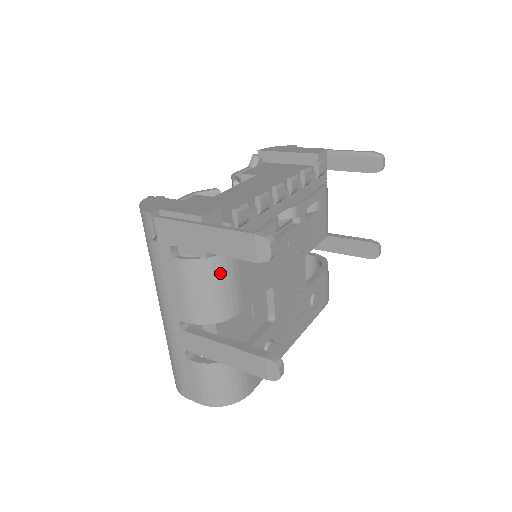
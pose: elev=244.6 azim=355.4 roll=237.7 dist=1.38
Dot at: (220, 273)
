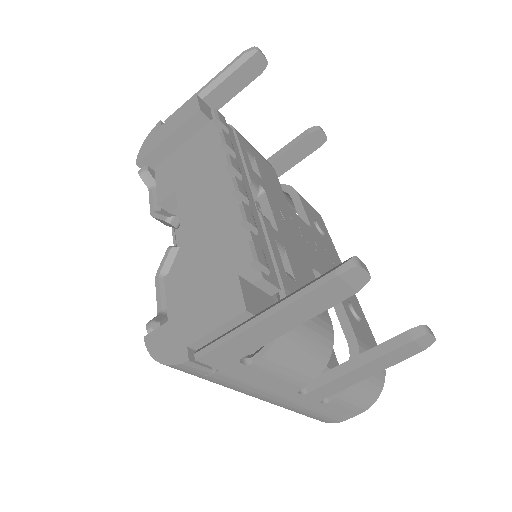
Dot at: occluded
